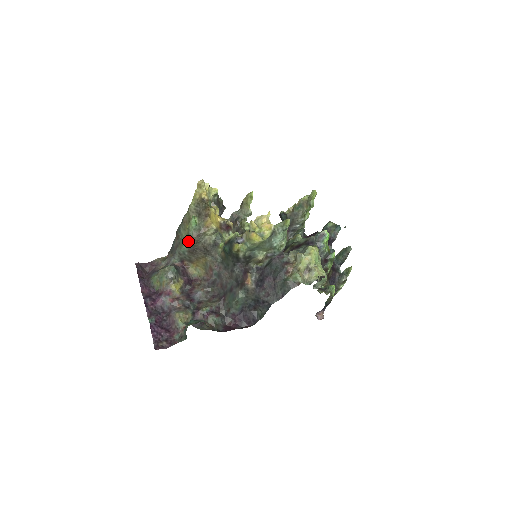
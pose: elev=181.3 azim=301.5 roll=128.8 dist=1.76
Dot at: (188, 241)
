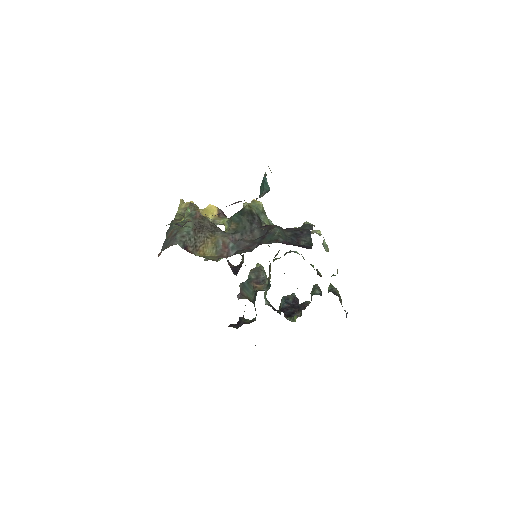
Dot at: (191, 220)
